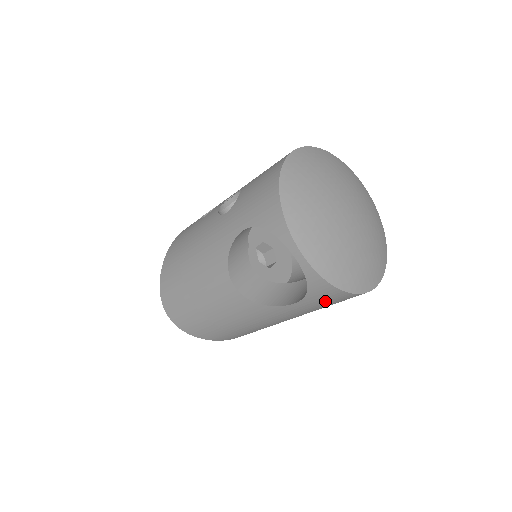
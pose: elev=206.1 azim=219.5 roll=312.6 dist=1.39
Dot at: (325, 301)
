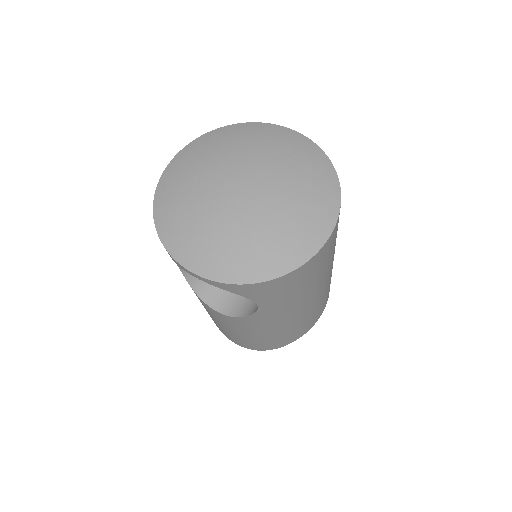
Dot at: (276, 292)
